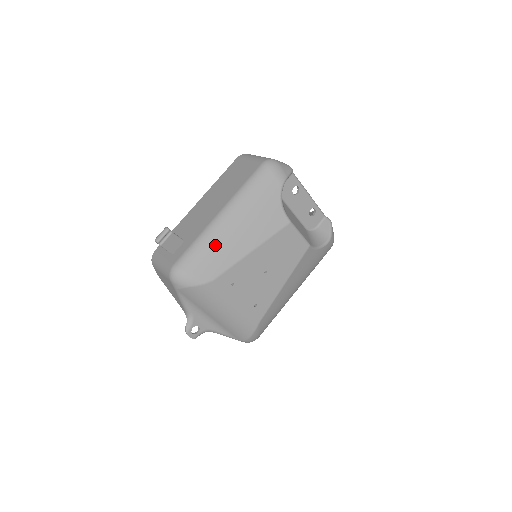
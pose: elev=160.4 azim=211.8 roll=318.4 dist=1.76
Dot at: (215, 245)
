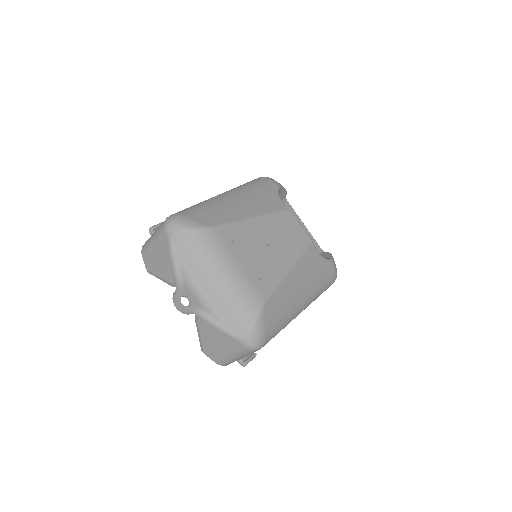
Dot at: (215, 206)
